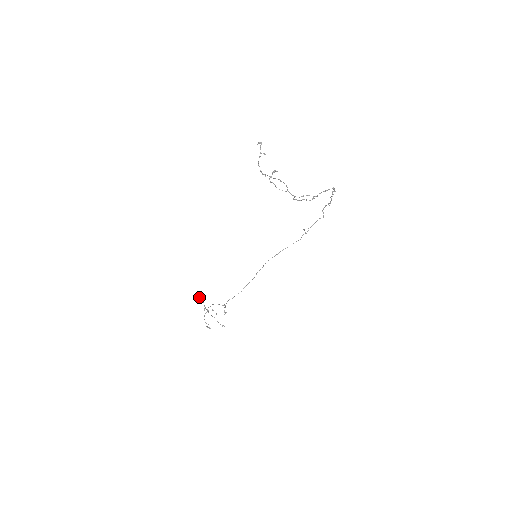
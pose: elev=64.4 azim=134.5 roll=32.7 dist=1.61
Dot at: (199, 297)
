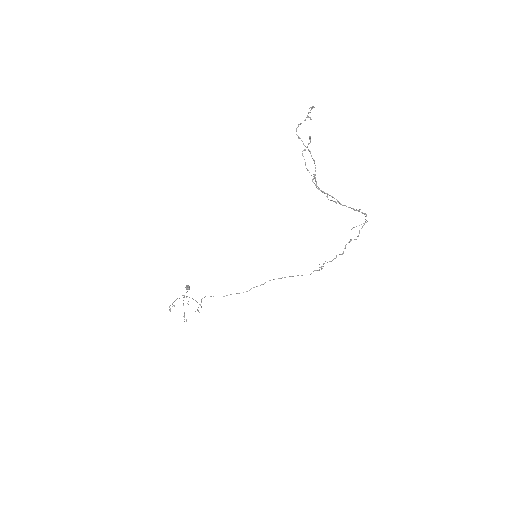
Dot at: (188, 286)
